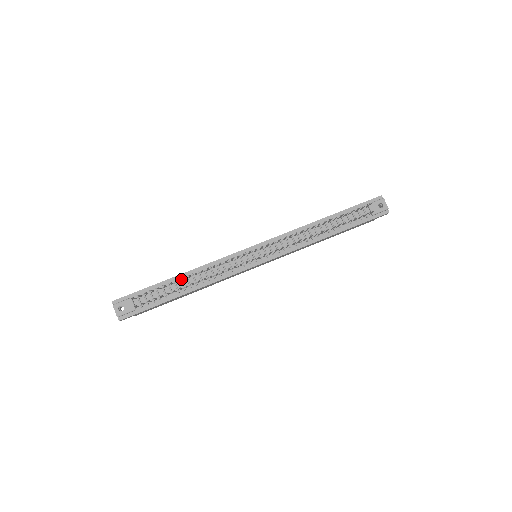
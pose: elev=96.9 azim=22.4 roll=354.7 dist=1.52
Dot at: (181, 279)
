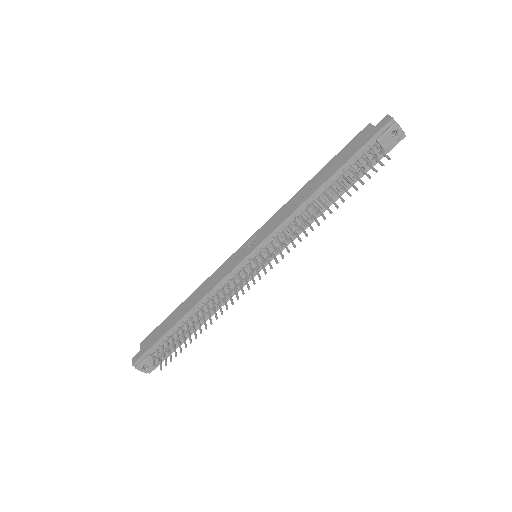
Dot at: (188, 319)
